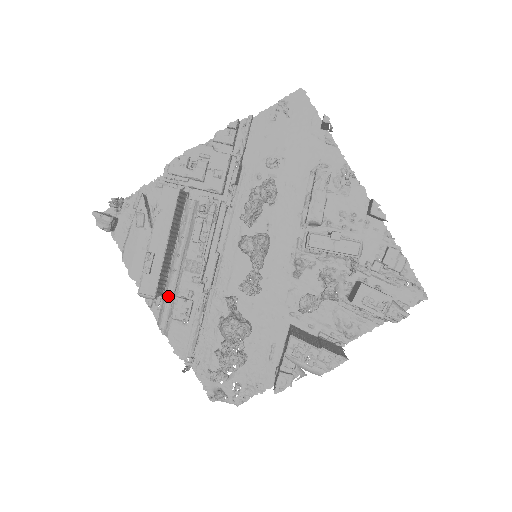
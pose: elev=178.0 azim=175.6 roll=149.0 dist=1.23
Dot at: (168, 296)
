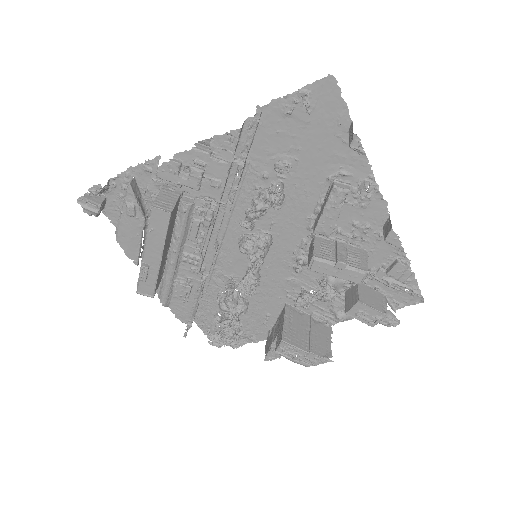
Dot at: (167, 281)
